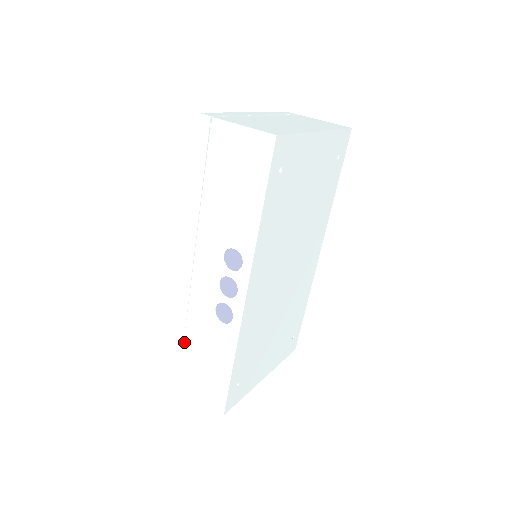
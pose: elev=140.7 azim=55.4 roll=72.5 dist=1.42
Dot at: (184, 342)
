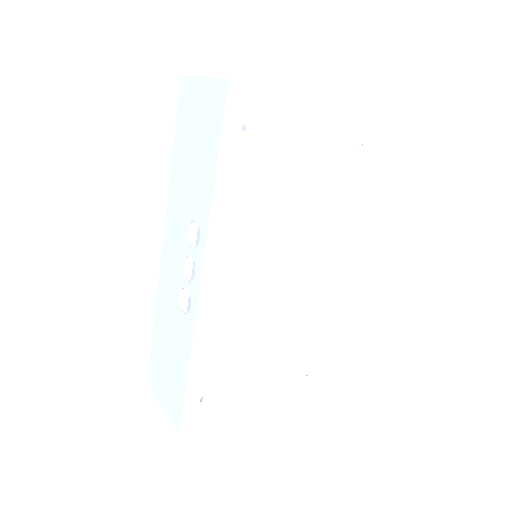
Dot at: (158, 337)
